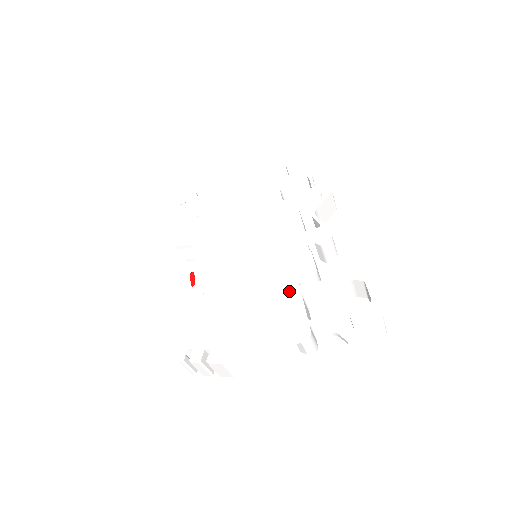
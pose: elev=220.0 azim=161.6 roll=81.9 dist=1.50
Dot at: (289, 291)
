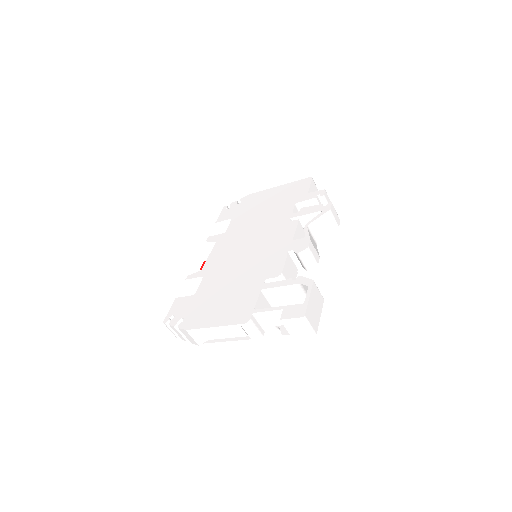
Dot at: (255, 285)
